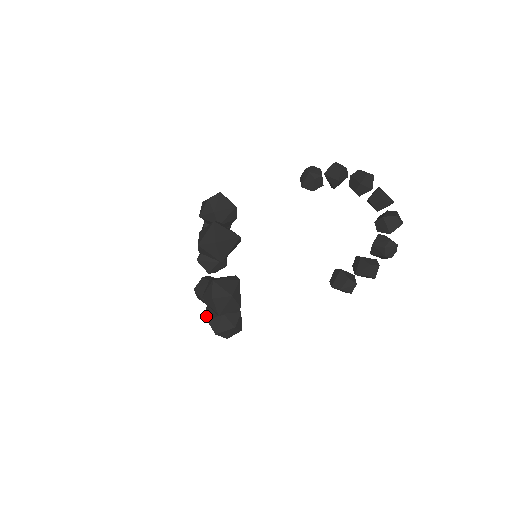
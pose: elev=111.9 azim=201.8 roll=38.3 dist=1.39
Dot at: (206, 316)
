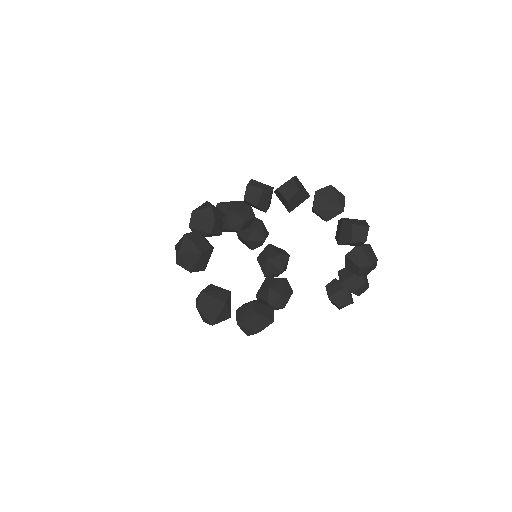
Dot at: occluded
